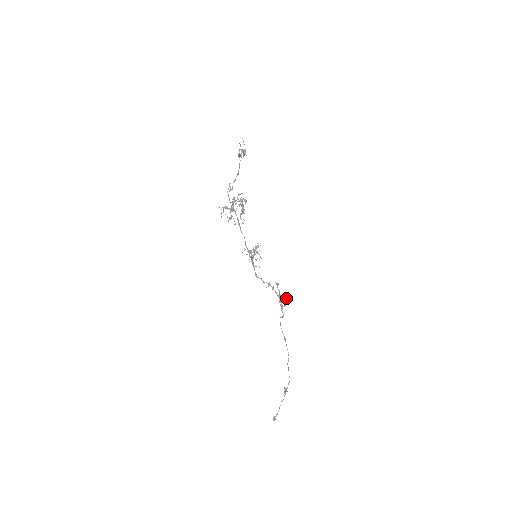
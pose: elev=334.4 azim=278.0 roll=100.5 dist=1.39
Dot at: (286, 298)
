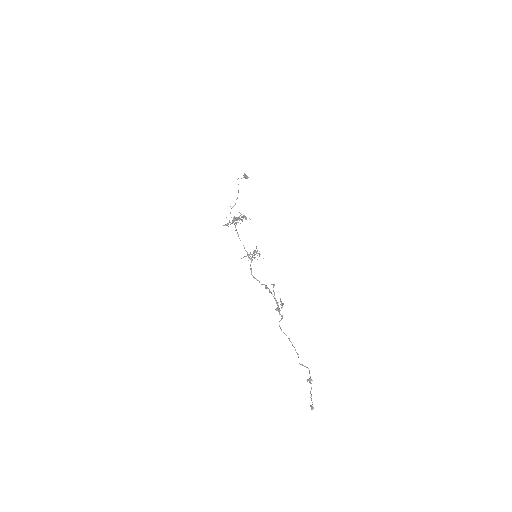
Dot at: (281, 301)
